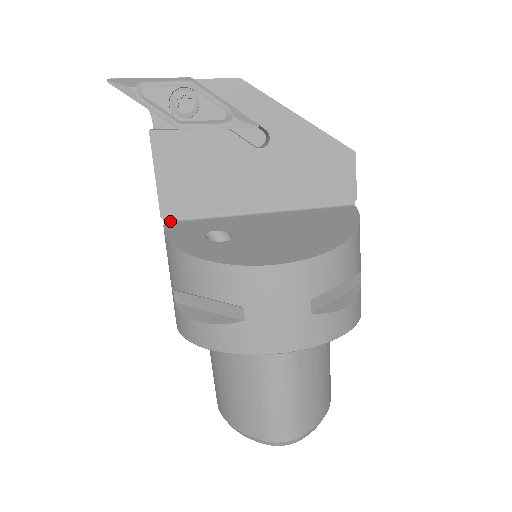
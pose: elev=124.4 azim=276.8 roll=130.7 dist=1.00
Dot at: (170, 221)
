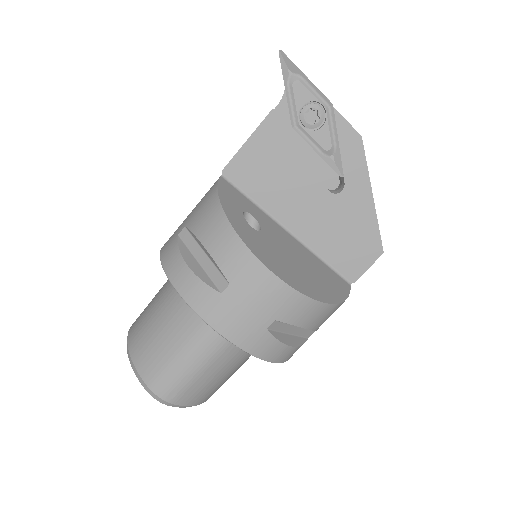
Dot at: (226, 179)
